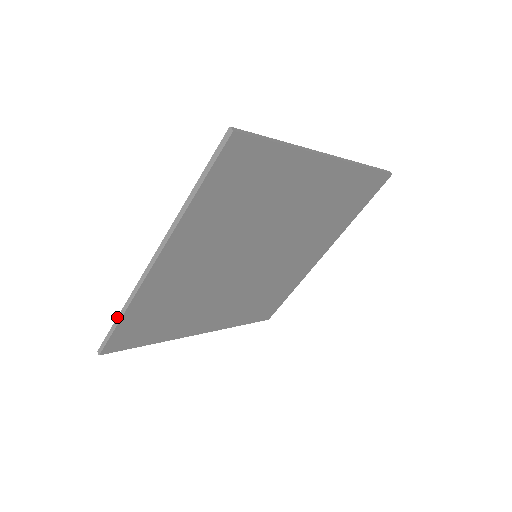
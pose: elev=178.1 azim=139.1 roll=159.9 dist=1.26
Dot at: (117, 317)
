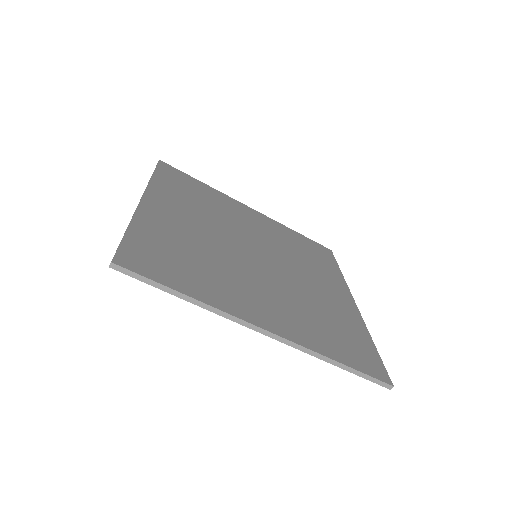
Dot at: occluded
